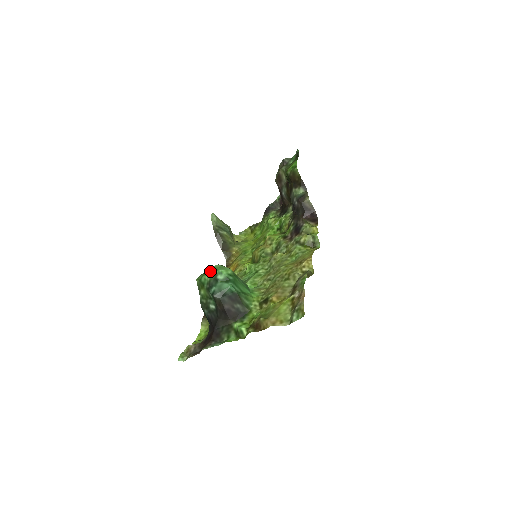
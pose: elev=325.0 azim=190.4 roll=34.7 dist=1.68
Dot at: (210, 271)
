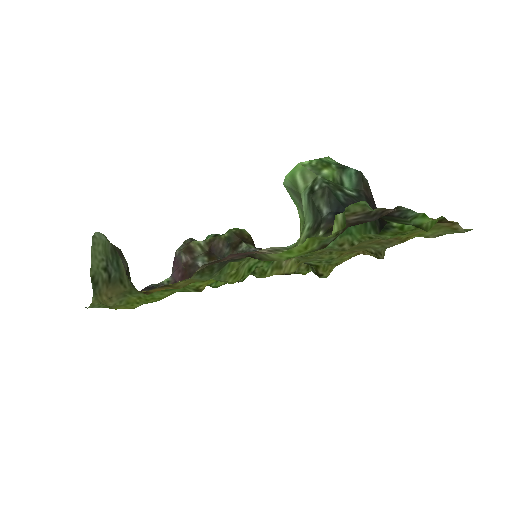
Dot at: (331, 158)
